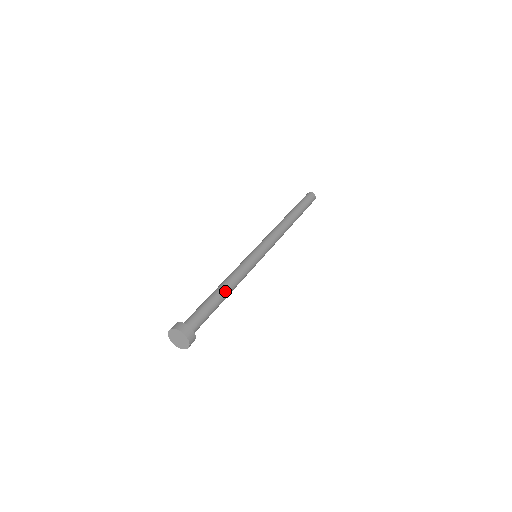
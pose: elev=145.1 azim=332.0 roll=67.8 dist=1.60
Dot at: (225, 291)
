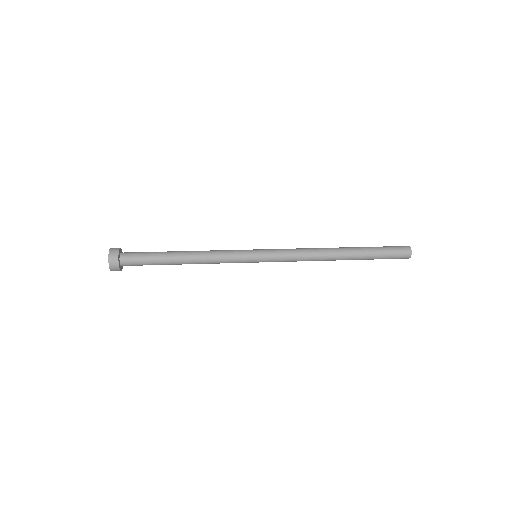
Dot at: (183, 260)
